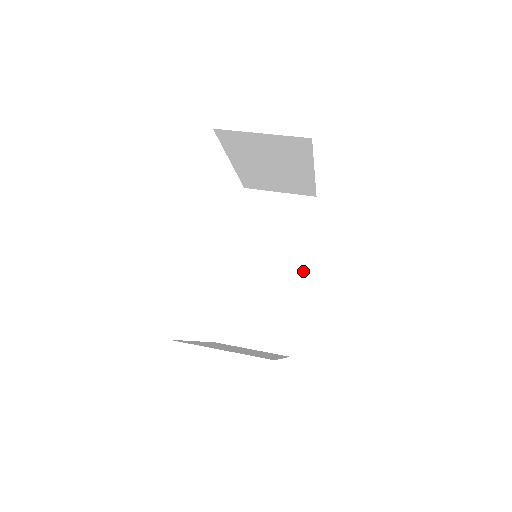
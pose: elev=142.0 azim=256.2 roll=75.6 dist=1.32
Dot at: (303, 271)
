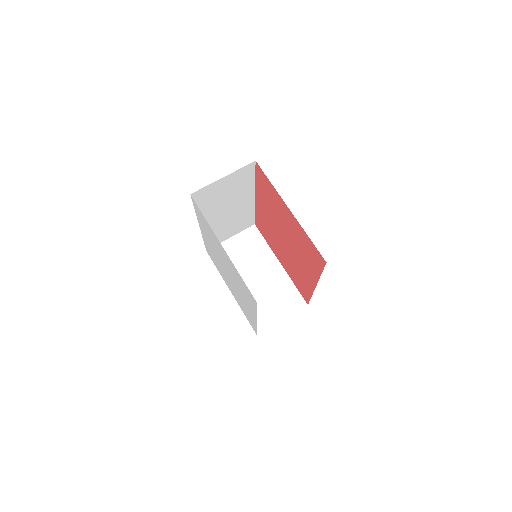
Dot at: (254, 196)
